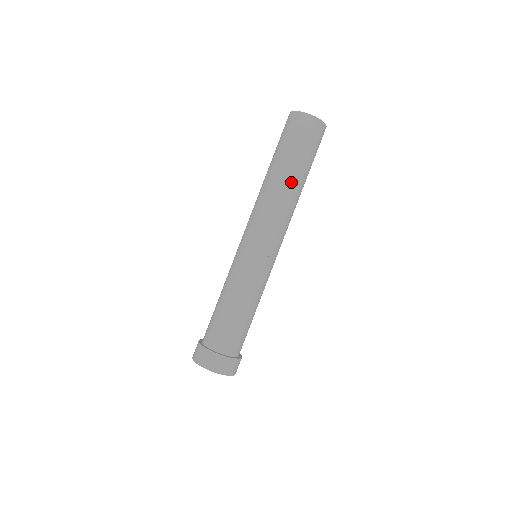
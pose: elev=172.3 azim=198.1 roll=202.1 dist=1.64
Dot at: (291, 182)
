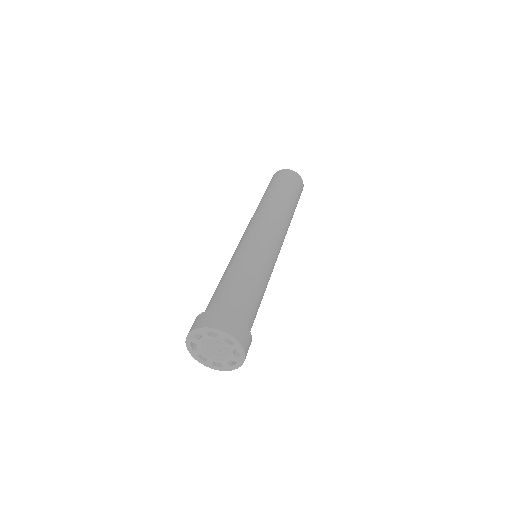
Dot at: (292, 214)
